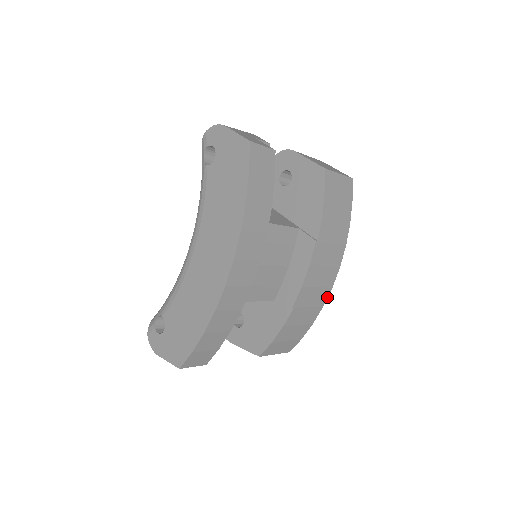
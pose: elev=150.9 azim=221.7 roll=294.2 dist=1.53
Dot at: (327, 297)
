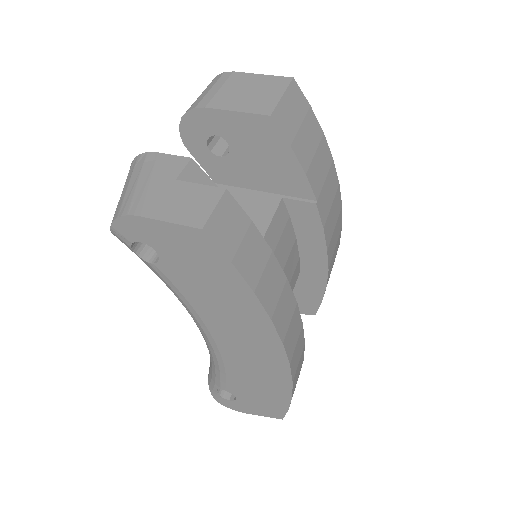
Dot at: (341, 217)
